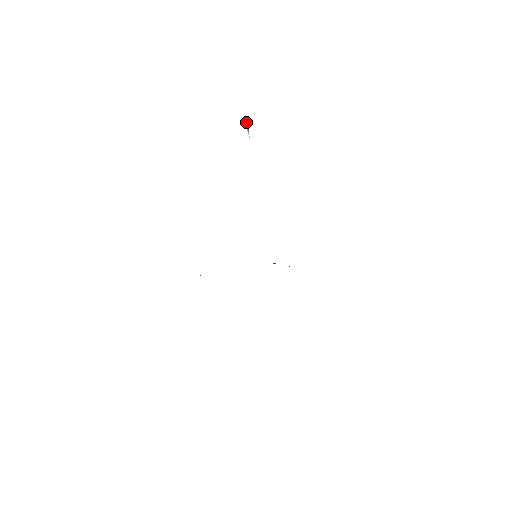
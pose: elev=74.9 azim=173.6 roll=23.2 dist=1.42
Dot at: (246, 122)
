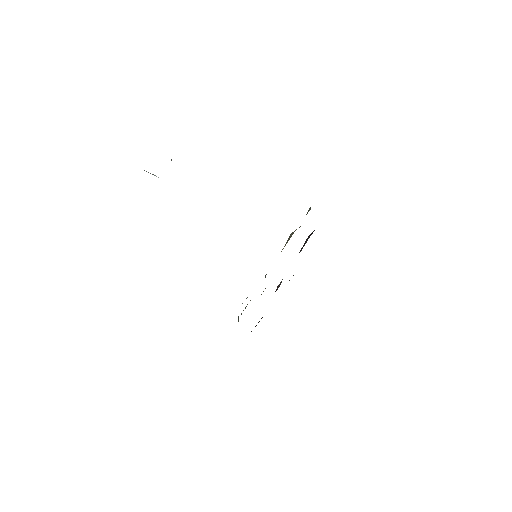
Dot at: occluded
